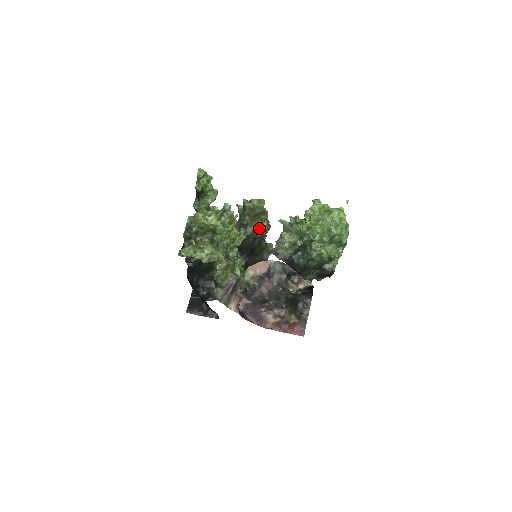
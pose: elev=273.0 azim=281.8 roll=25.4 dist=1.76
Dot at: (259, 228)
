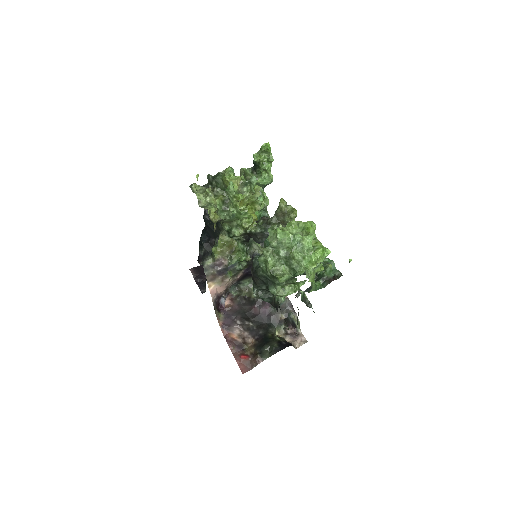
Dot at: occluded
